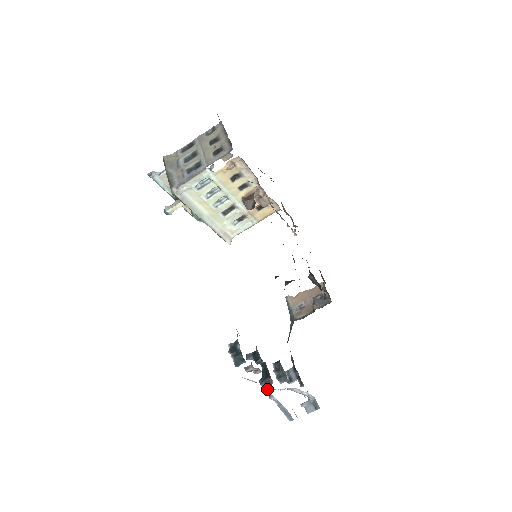
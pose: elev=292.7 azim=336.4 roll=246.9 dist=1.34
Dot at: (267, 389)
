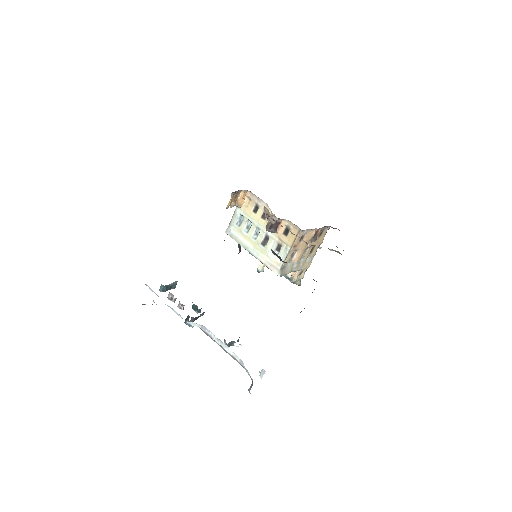
Dot at: occluded
